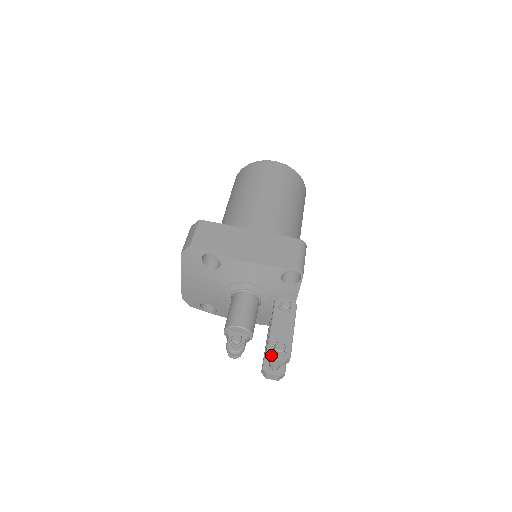
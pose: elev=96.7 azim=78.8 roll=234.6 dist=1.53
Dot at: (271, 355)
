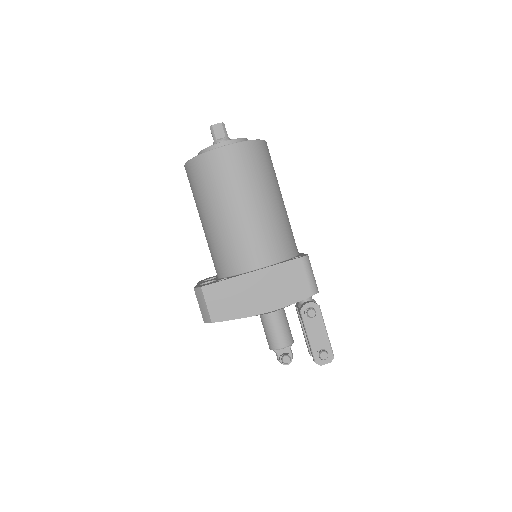
Dot at: (319, 363)
